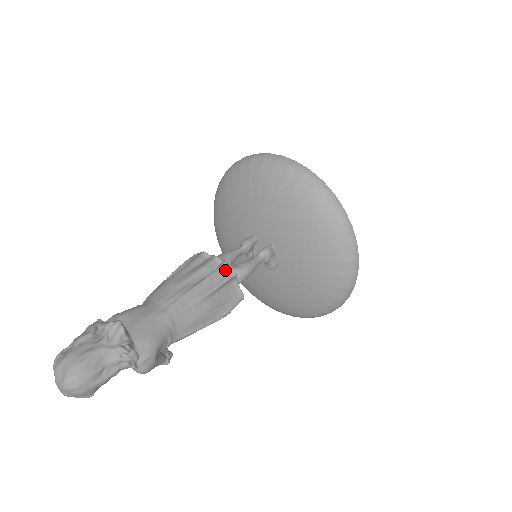
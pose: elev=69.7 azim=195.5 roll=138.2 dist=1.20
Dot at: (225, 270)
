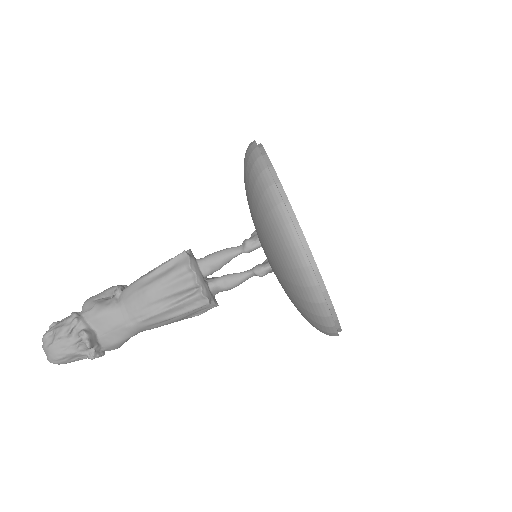
Dot at: (200, 299)
